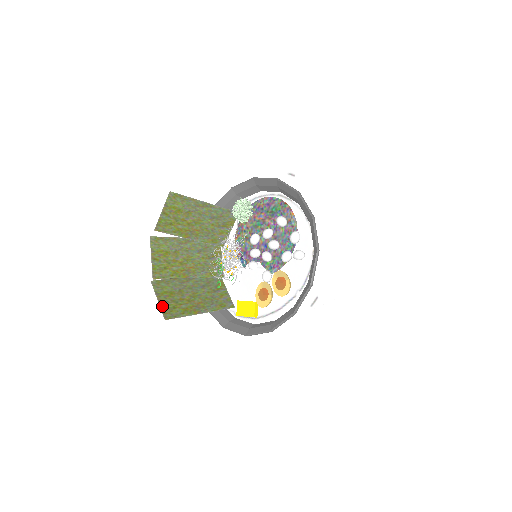
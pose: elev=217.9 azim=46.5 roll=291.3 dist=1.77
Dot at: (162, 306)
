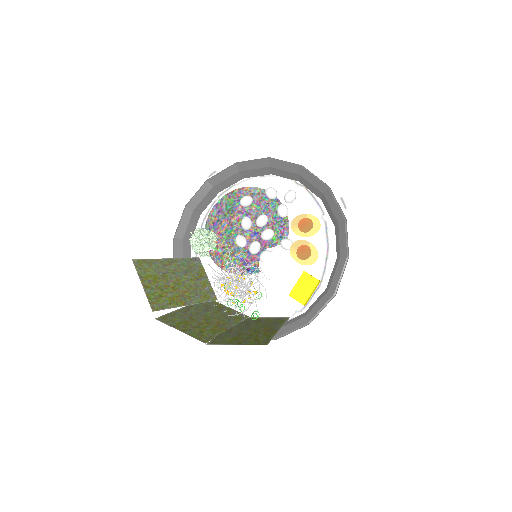
Dot at: (246, 344)
